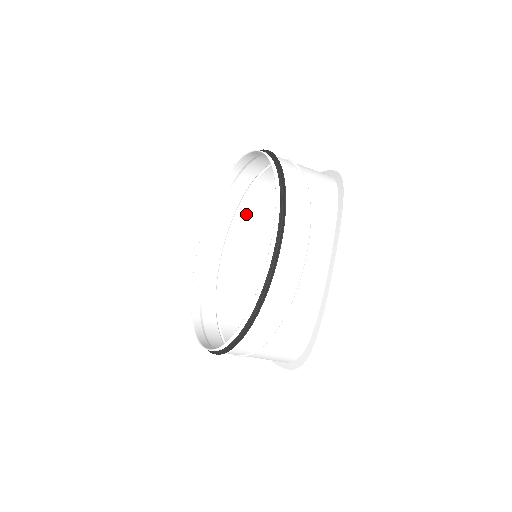
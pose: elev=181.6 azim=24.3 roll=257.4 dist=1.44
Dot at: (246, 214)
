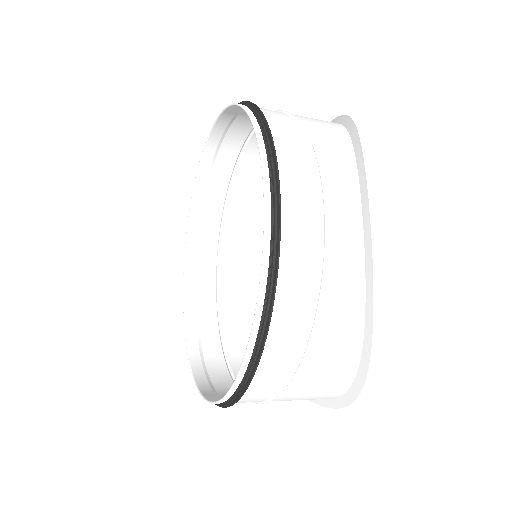
Dot at: (236, 218)
